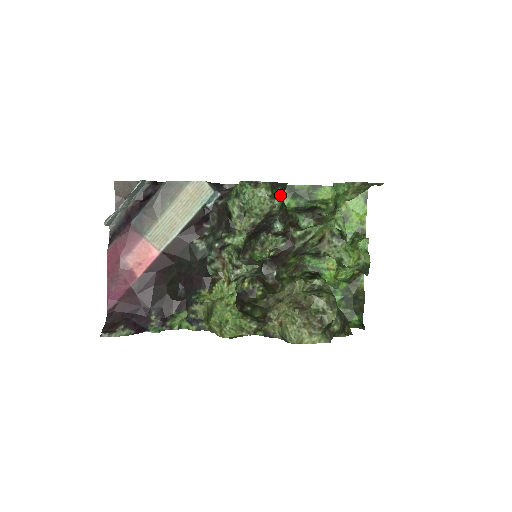
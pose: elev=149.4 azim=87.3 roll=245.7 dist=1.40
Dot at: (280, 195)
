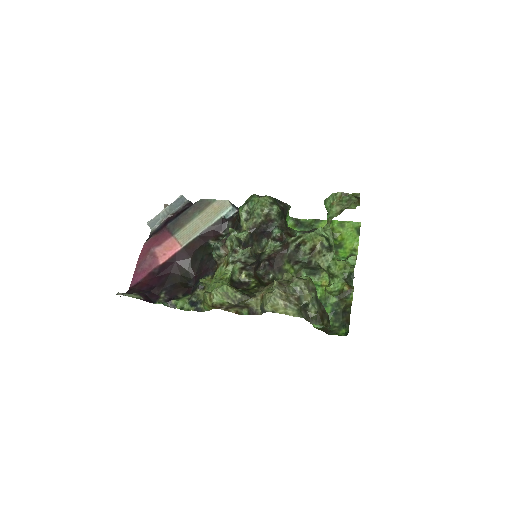
Dot at: (281, 209)
